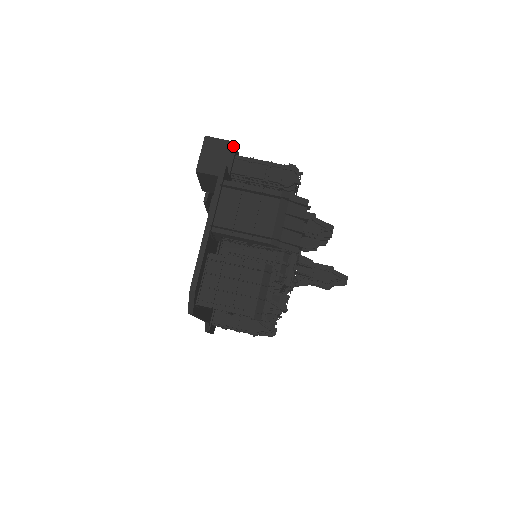
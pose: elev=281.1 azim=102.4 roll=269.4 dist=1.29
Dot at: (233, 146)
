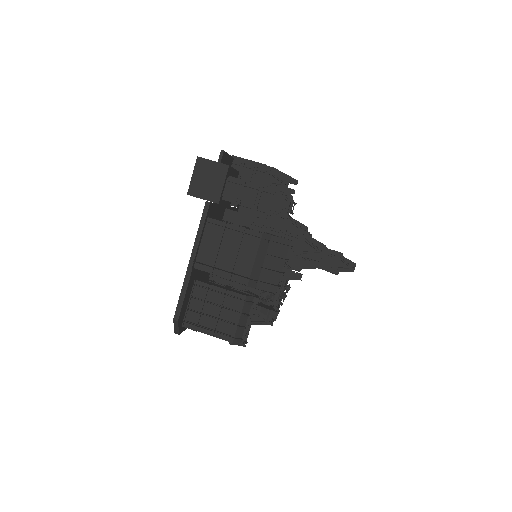
Dot at: (224, 169)
